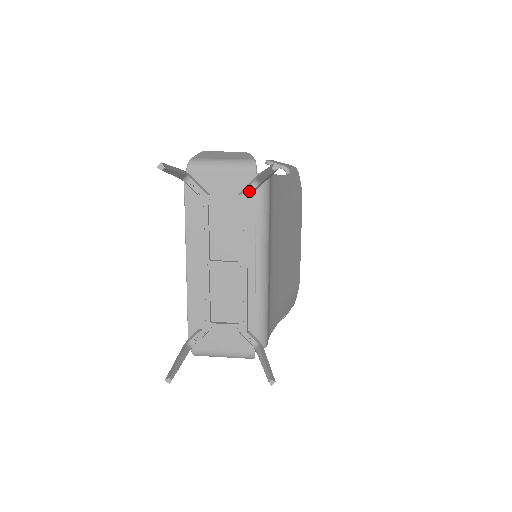
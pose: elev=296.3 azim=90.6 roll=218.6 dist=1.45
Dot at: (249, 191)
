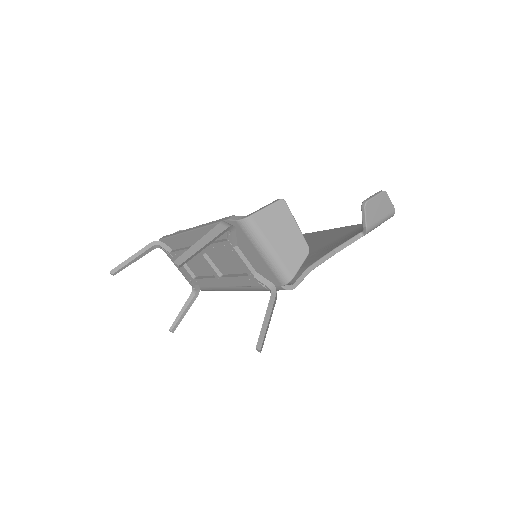
Dot at: (263, 284)
